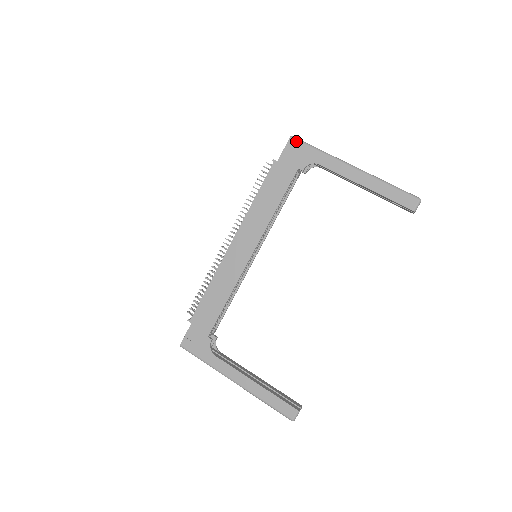
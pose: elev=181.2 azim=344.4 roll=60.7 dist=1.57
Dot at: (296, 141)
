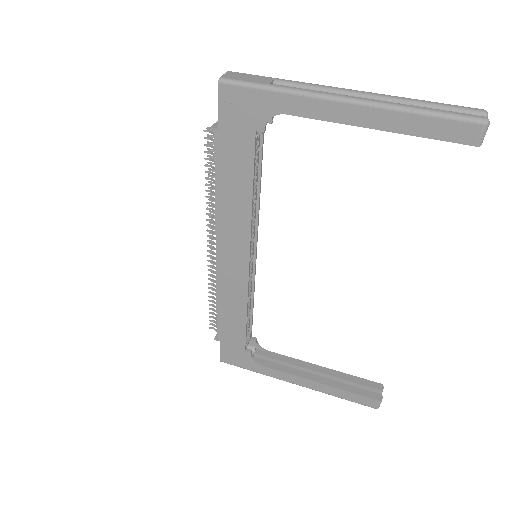
Dot at: (231, 86)
